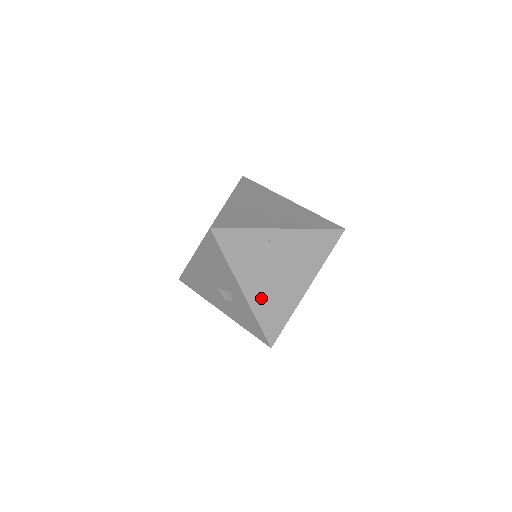
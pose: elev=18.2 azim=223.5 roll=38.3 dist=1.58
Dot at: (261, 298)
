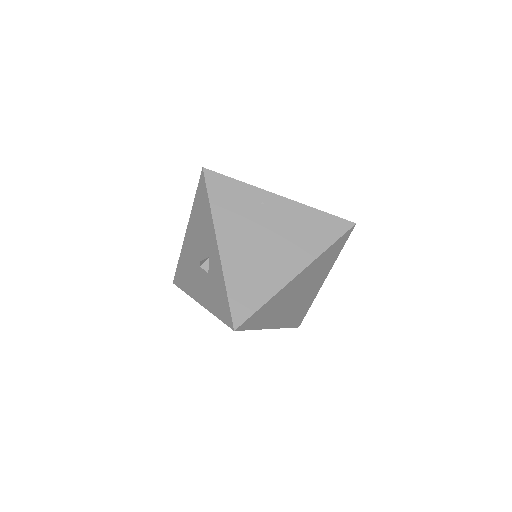
Dot at: (238, 261)
